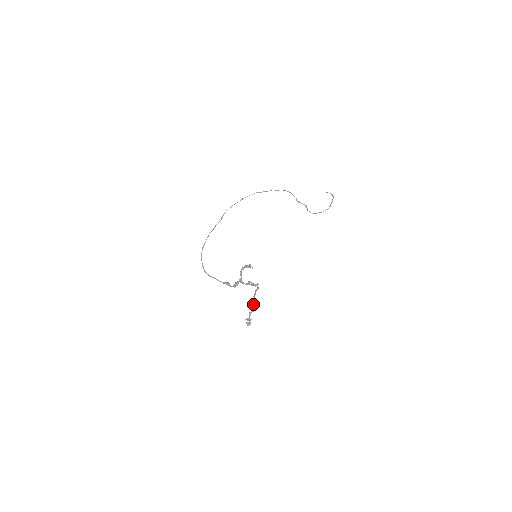
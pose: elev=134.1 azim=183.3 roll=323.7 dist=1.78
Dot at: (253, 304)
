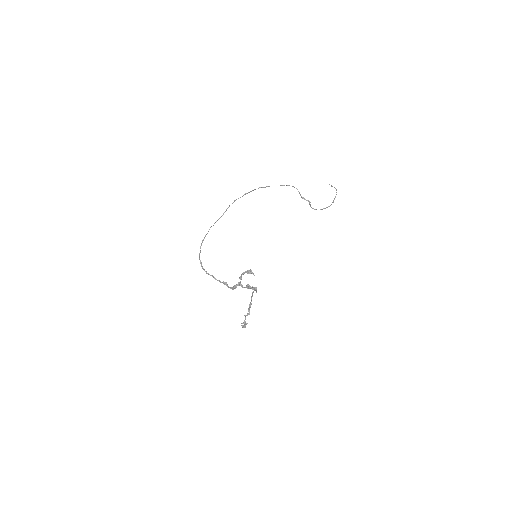
Dot at: (250, 307)
